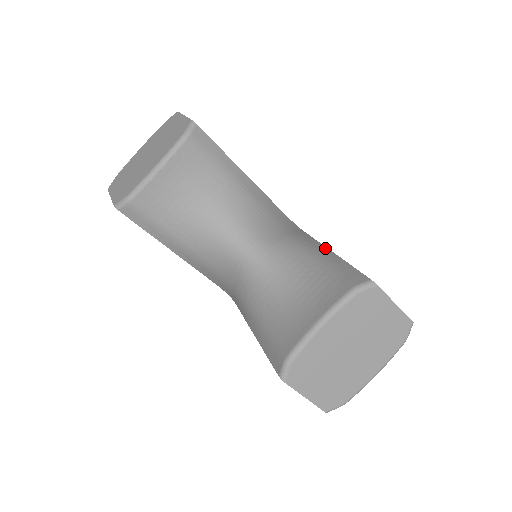
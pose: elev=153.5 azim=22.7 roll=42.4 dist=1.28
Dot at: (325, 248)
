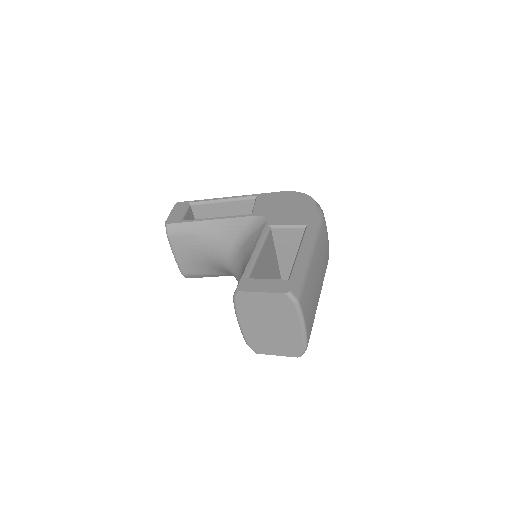
Dot at: (253, 249)
